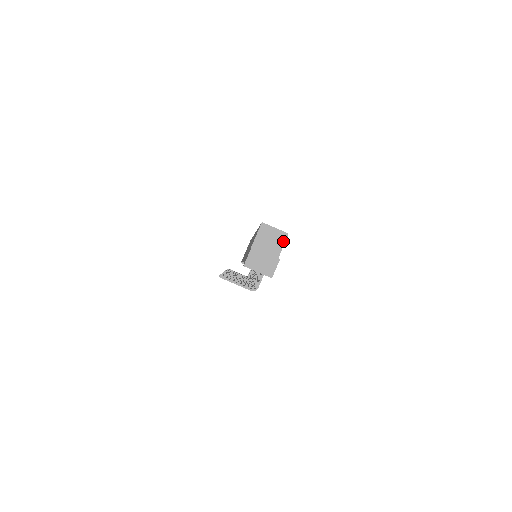
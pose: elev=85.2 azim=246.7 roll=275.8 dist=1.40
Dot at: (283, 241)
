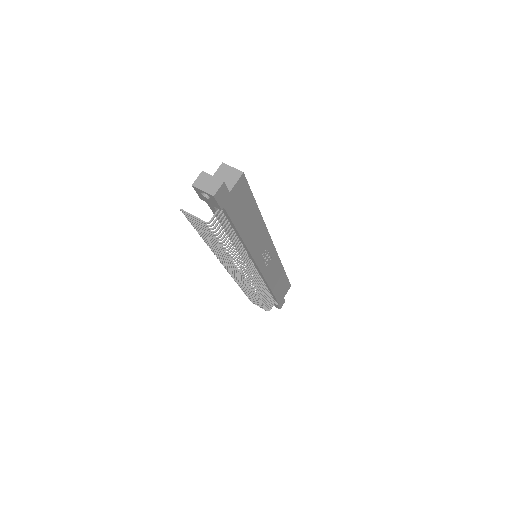
Dot at: (237, 178)
